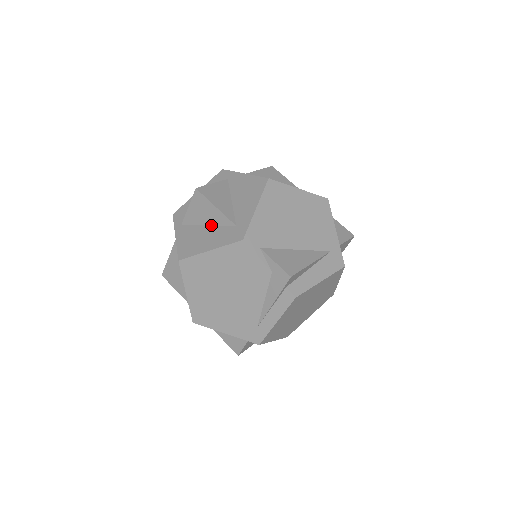
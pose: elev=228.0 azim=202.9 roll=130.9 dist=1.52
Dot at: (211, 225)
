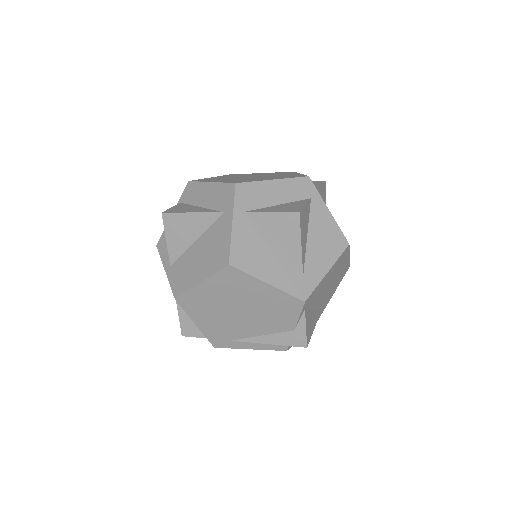
Dot at: (278, 249)
